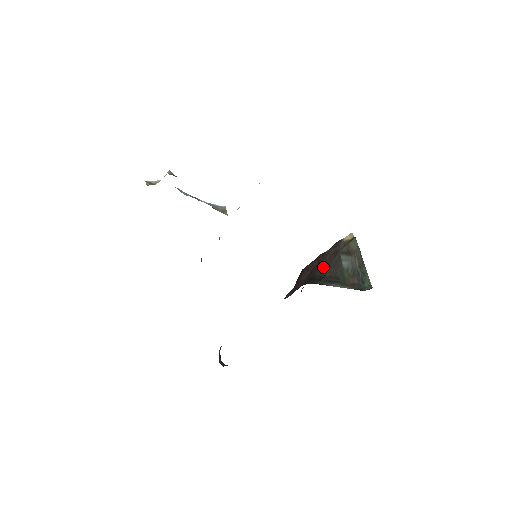
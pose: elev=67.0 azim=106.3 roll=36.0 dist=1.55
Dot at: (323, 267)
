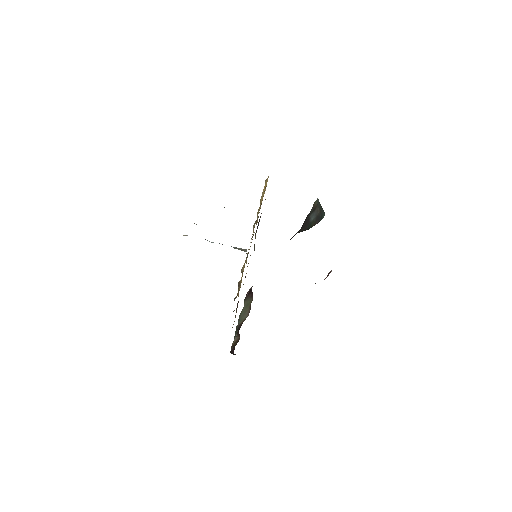
Dot at: (298, 231)
